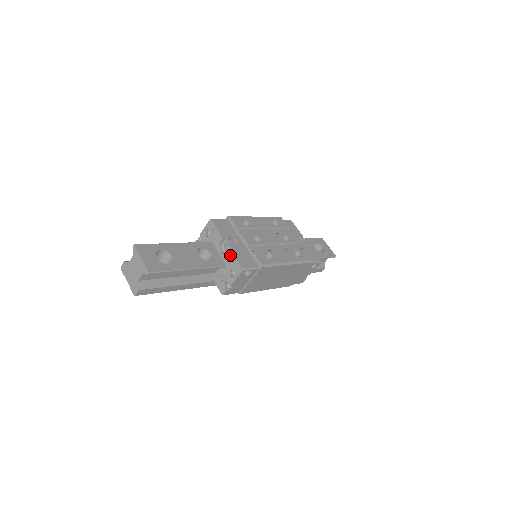
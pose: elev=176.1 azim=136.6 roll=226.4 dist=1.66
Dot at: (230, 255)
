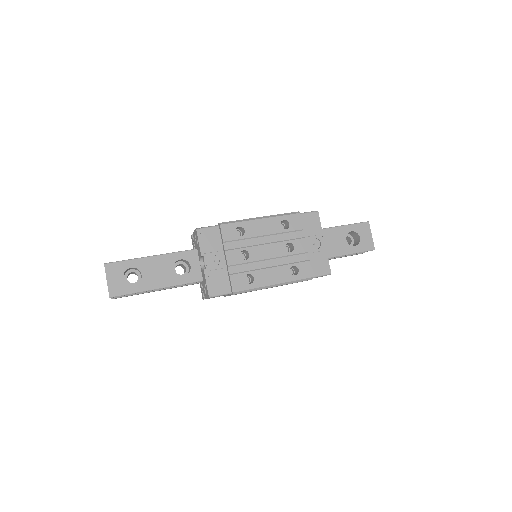
Dot at: (204, 276)
